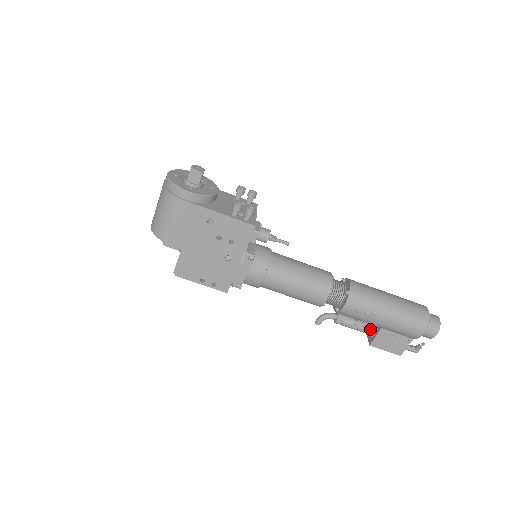
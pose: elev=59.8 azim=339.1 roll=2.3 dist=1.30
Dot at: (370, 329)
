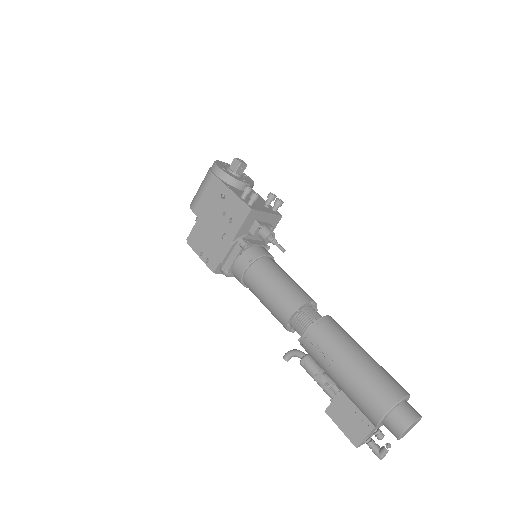
Dot at: (332, 389)
